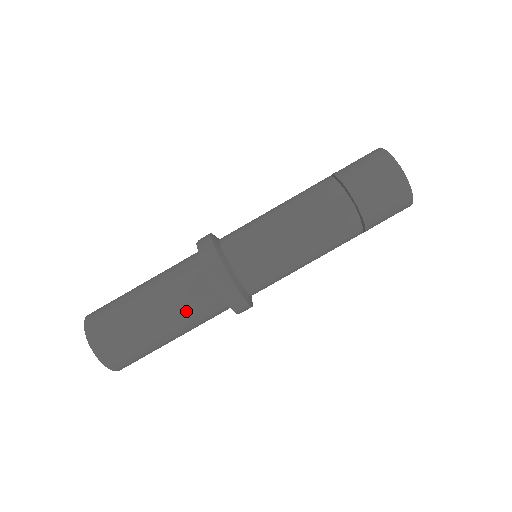
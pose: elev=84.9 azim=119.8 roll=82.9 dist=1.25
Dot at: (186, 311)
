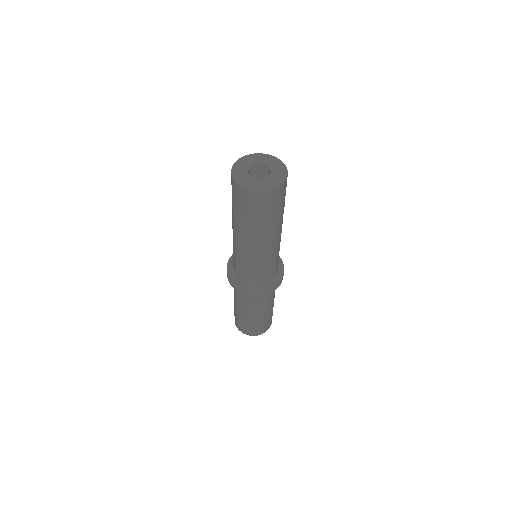
Dot at: (247, 305)
